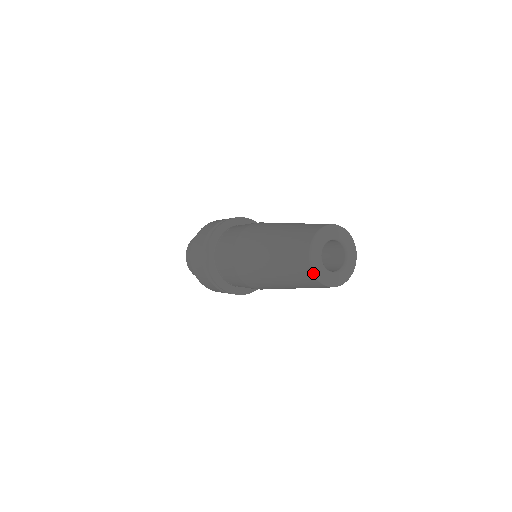
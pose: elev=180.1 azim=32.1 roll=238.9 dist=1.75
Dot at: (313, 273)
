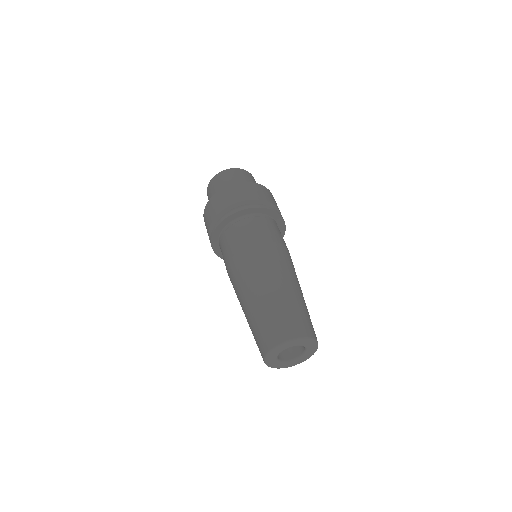
Dot at: (267, 354)
